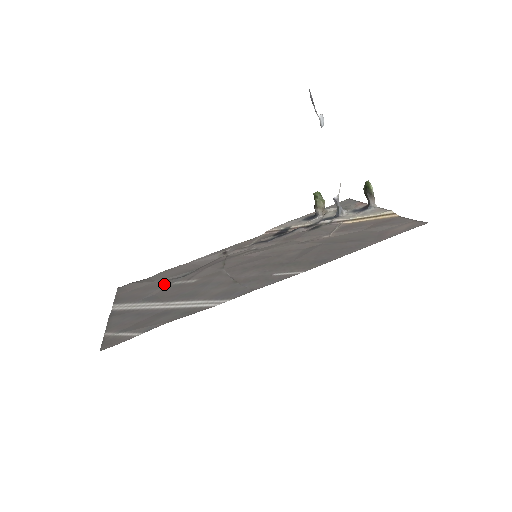
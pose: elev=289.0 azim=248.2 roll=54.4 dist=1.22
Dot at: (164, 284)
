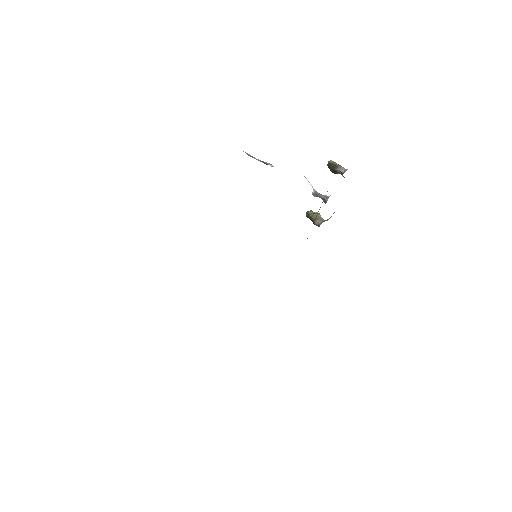
Dot at: occluded
